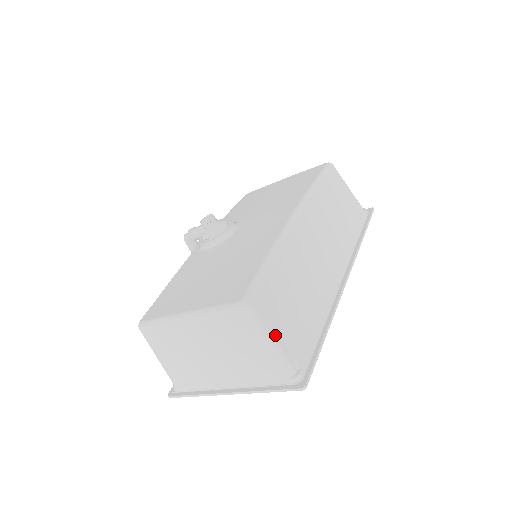
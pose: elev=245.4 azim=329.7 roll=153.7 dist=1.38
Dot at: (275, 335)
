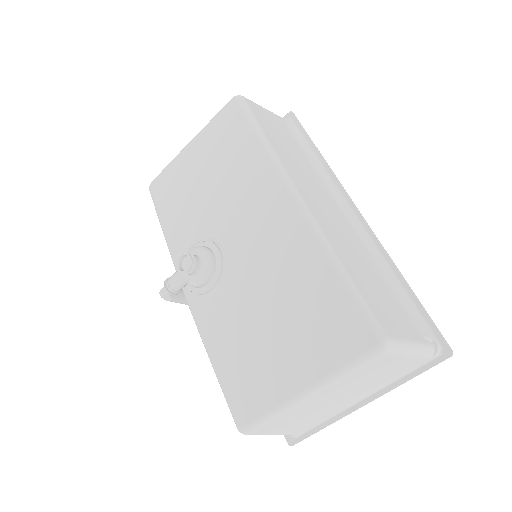
Dot at: (409, 337)
